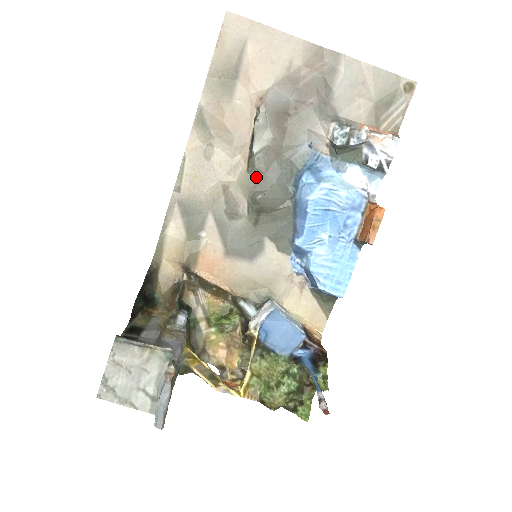
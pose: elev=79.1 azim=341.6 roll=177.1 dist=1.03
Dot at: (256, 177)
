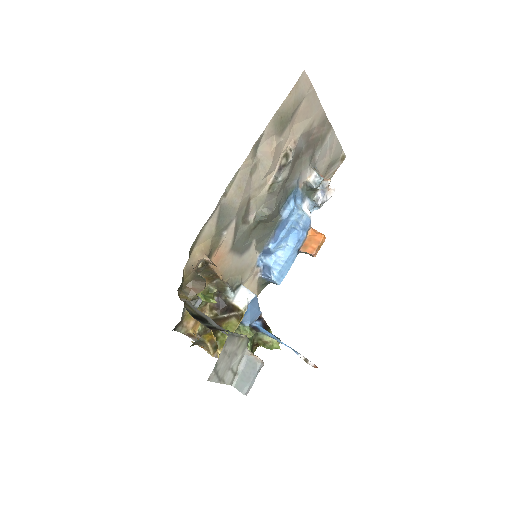
Dot at: (271, 197)
